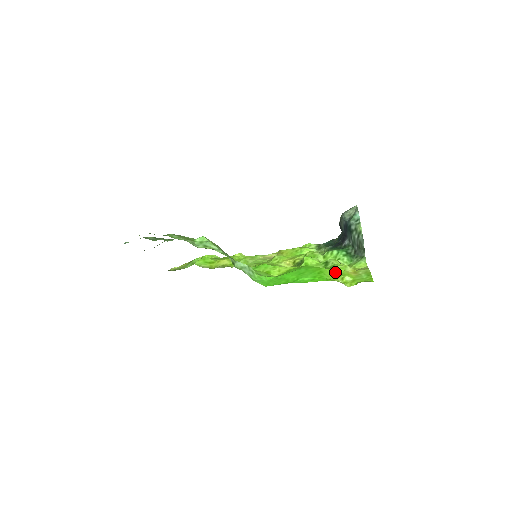
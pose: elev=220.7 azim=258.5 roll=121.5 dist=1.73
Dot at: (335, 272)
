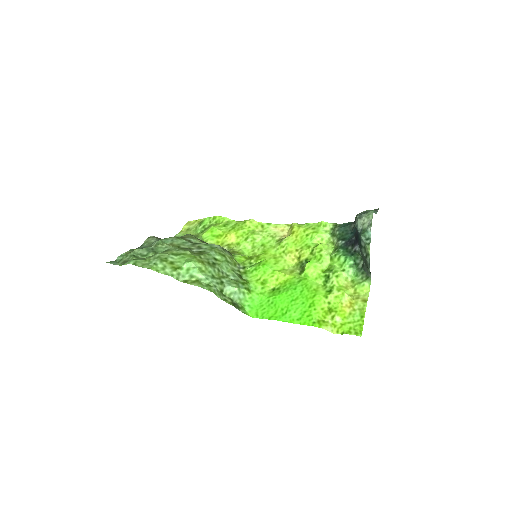
Dot at: (329, 303)
